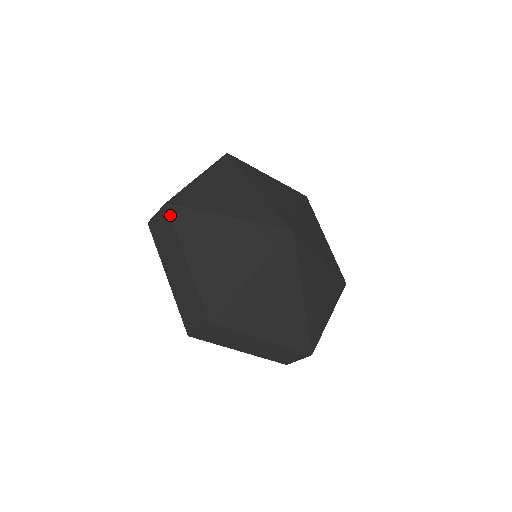
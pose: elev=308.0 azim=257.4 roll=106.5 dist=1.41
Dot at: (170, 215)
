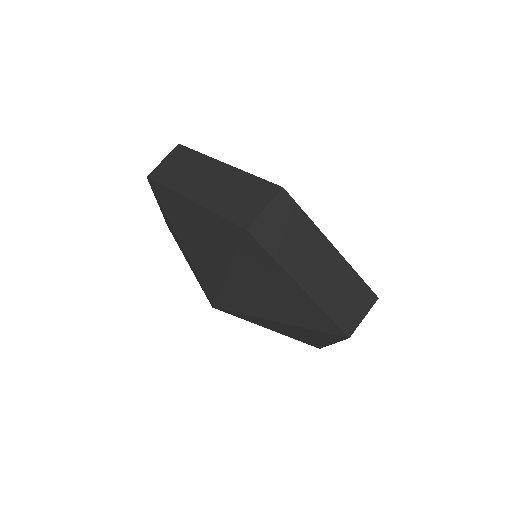
Dot at: occluded
